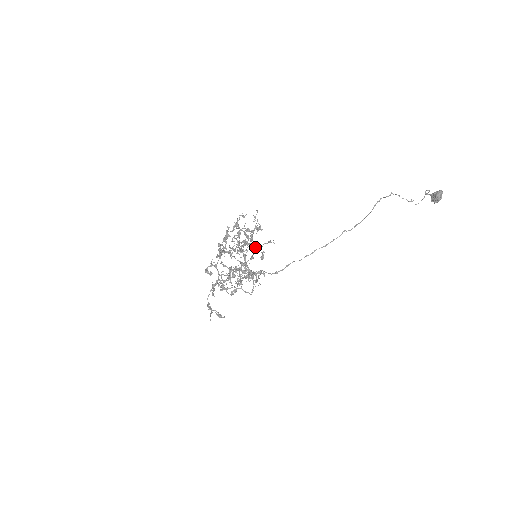
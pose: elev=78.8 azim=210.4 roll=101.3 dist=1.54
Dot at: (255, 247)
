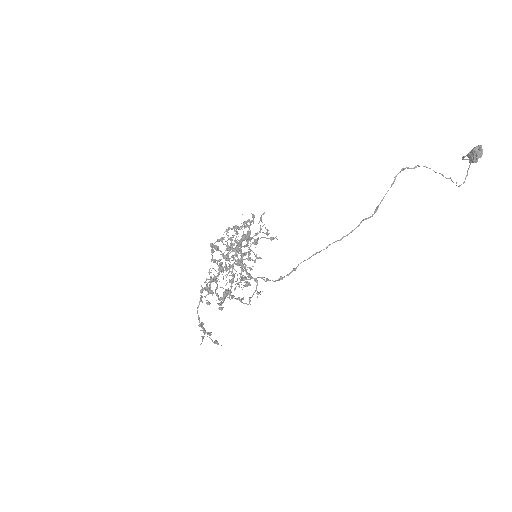
Dot at: occluded
